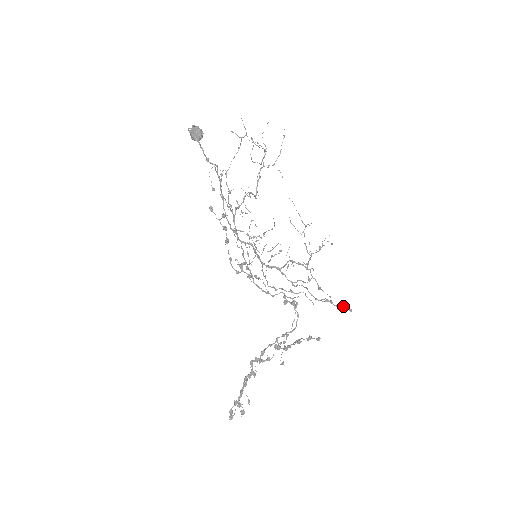
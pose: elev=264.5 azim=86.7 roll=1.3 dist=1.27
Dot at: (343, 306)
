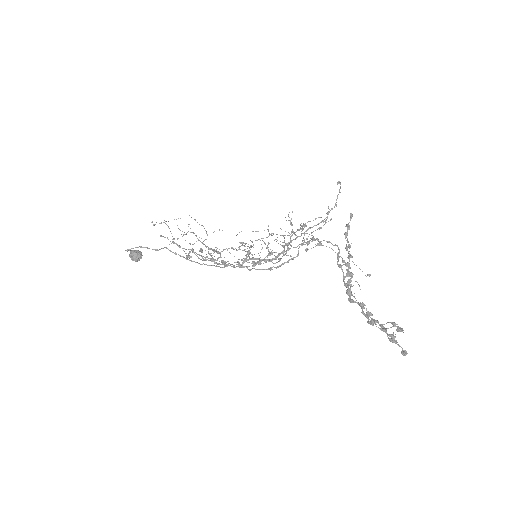
Dot at: (337, 197)
